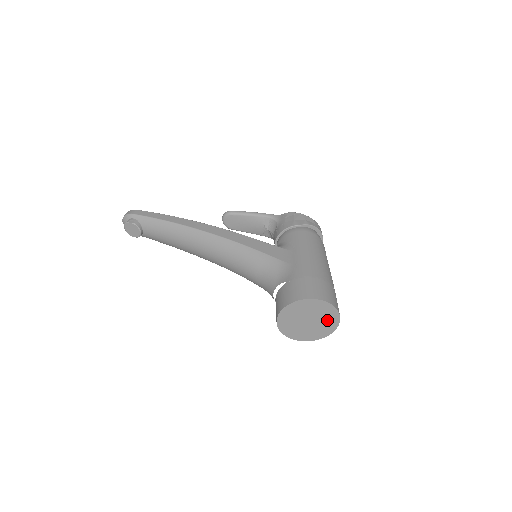
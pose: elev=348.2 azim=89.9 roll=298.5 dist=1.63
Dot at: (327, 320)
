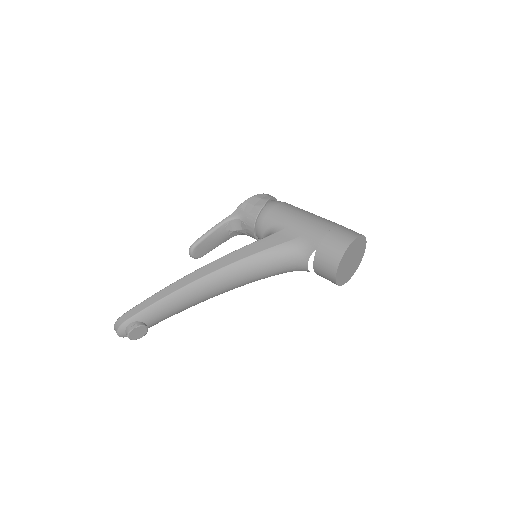
Dot at: (360, 249)
